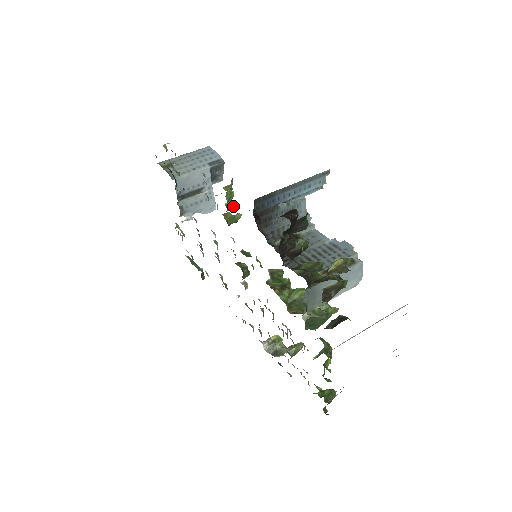
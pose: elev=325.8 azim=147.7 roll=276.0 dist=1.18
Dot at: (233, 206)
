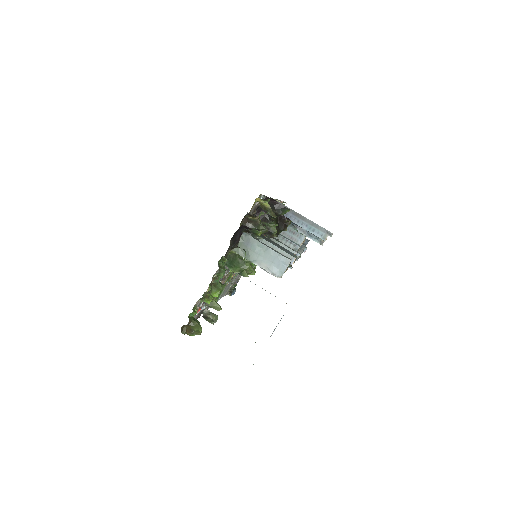
Dot at: occluded
